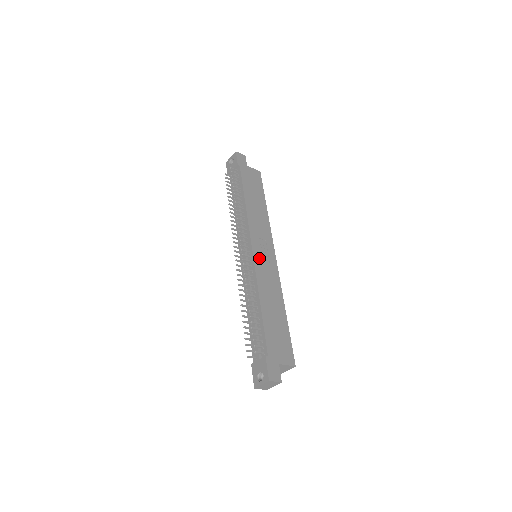
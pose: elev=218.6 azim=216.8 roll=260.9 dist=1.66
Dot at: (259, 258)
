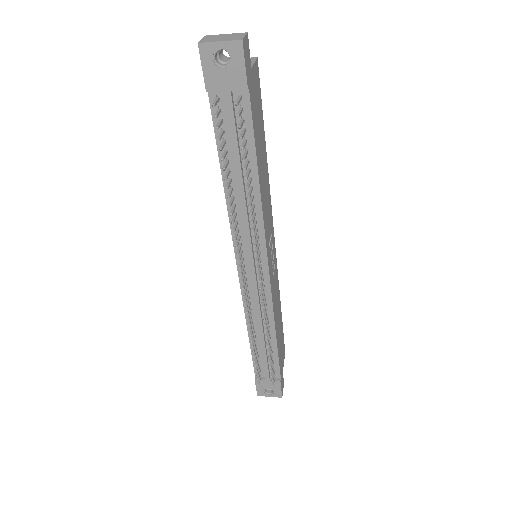
Dot at: occluded
